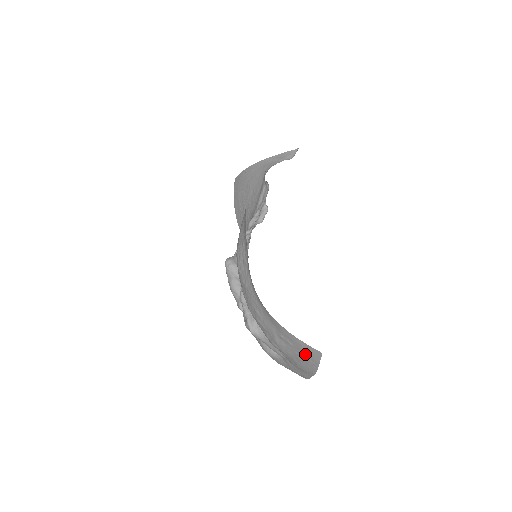
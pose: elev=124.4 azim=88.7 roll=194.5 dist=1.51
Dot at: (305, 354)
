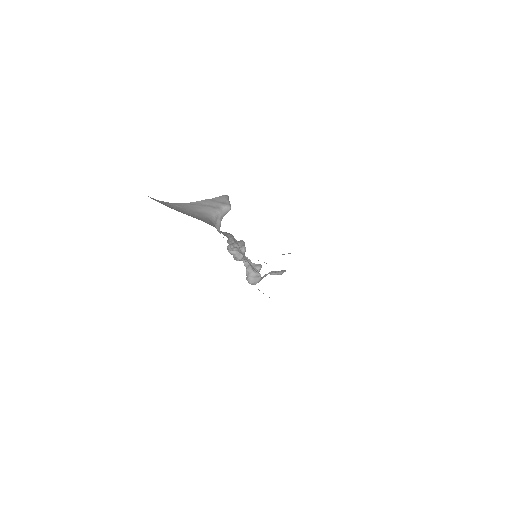
Dot at: occluded
